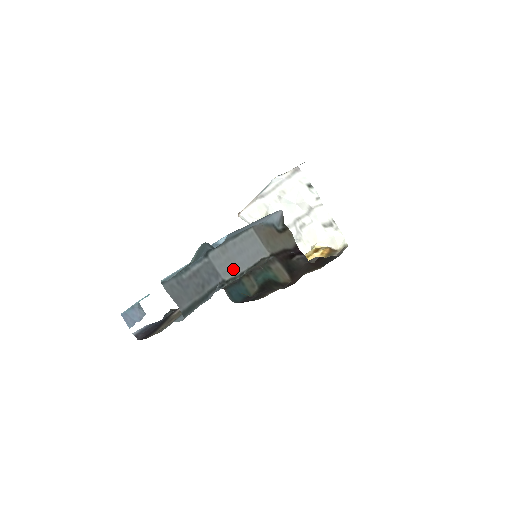
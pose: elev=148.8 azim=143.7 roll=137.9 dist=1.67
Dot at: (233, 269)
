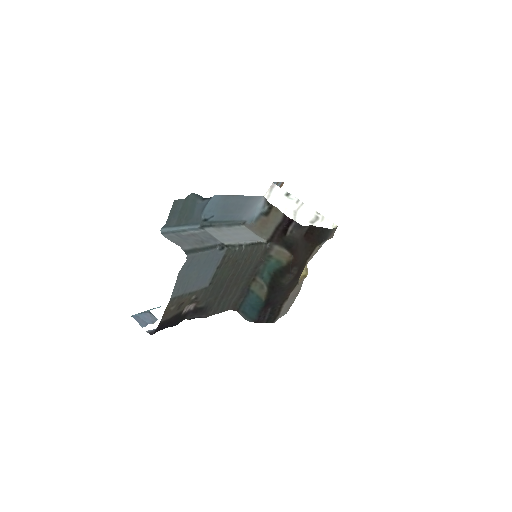
Dot at: (231, 240)
